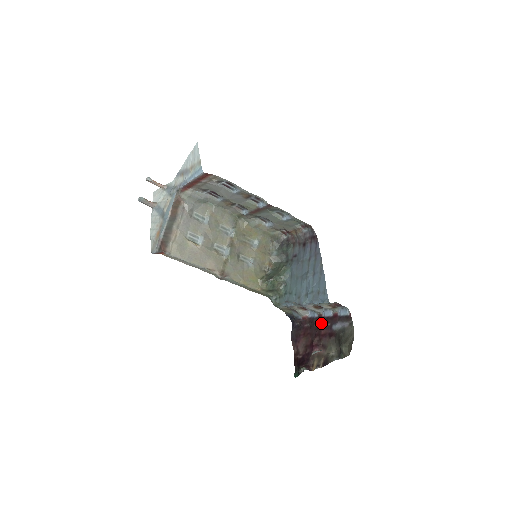
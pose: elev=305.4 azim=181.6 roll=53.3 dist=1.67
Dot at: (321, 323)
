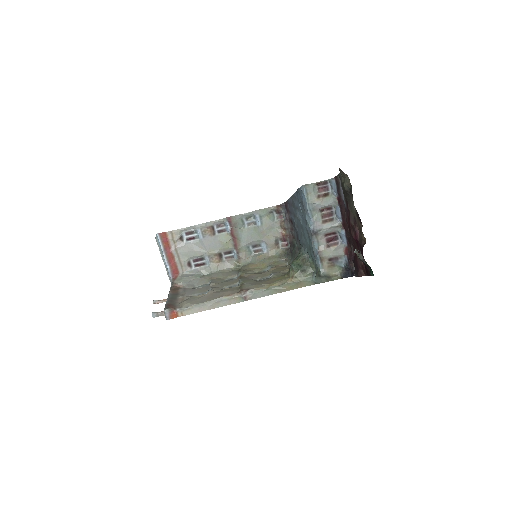
Dot at: (346, 225)
